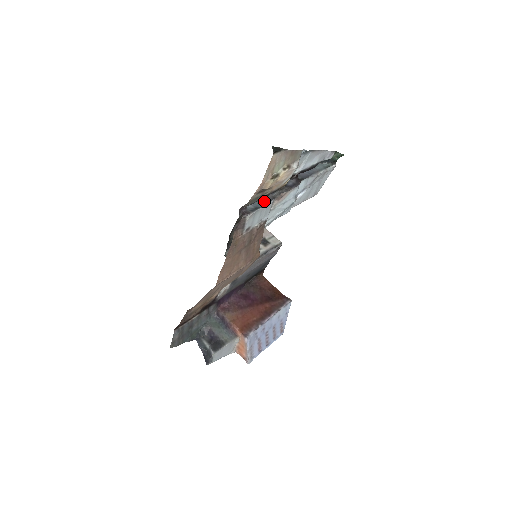
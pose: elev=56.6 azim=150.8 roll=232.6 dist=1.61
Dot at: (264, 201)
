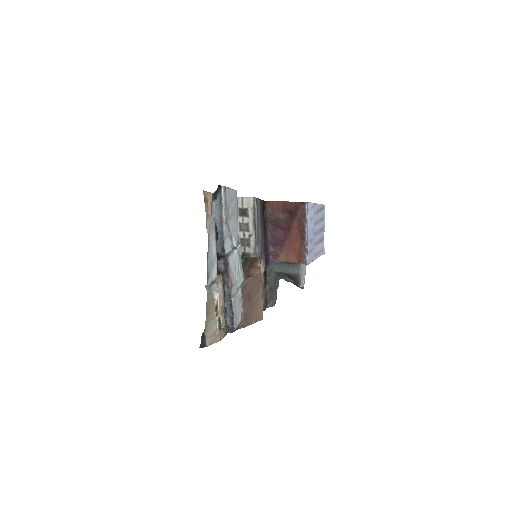
Dot at: (228, 307)
